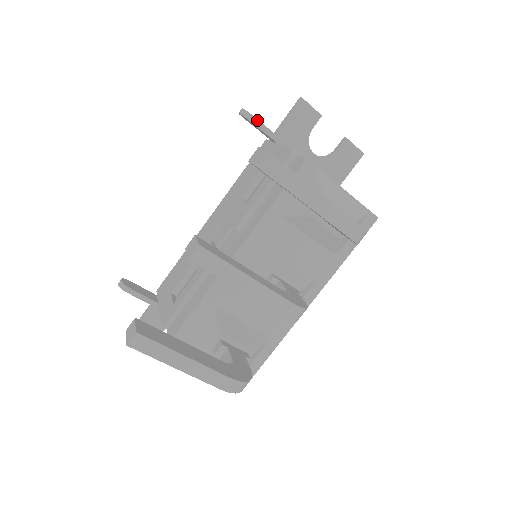
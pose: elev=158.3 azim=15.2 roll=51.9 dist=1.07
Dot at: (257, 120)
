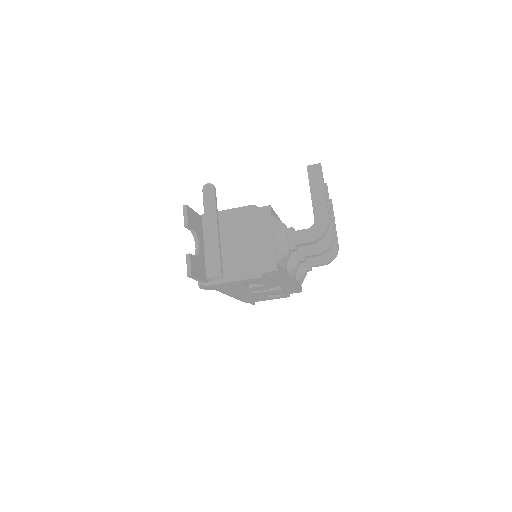
Dot at: occluded
